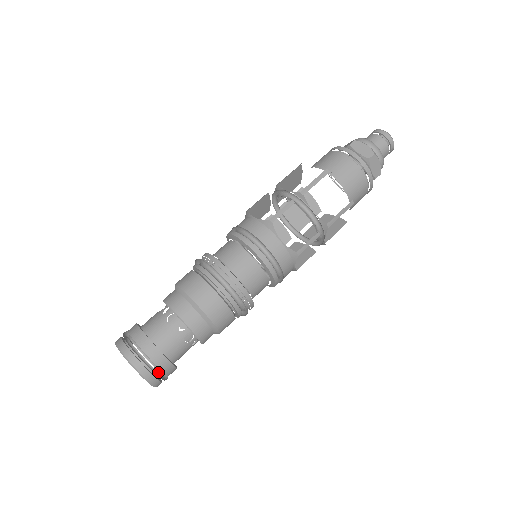
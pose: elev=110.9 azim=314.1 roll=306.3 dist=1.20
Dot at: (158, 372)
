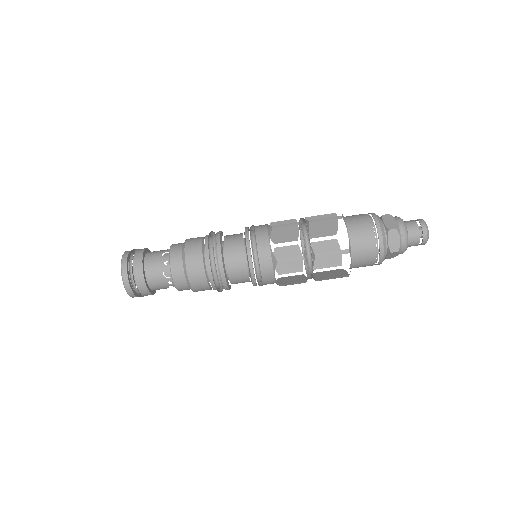
Dot at: occluded
